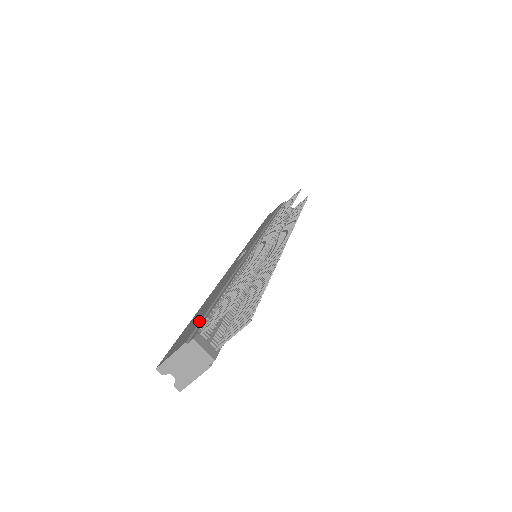
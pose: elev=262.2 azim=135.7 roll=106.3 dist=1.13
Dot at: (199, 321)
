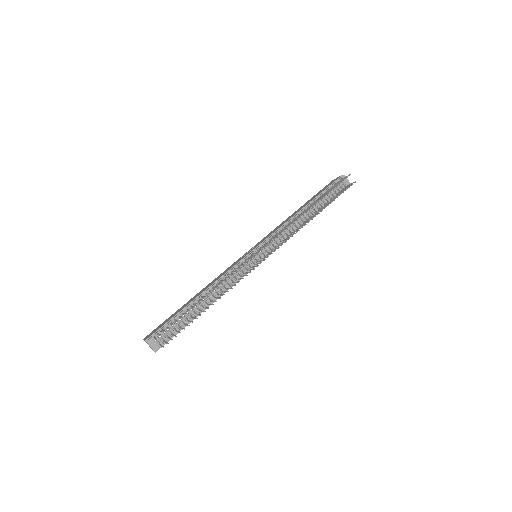
Dot at: (162, 326)
